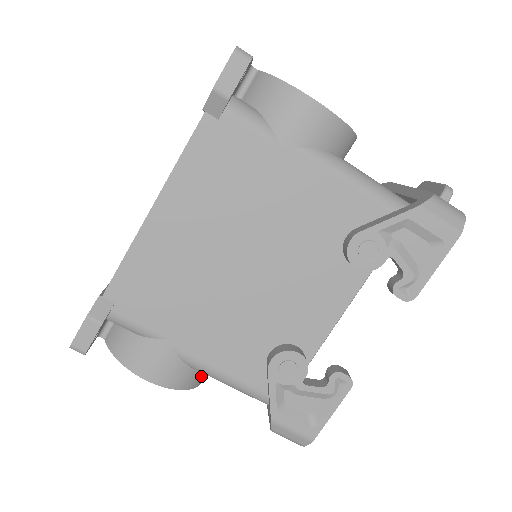
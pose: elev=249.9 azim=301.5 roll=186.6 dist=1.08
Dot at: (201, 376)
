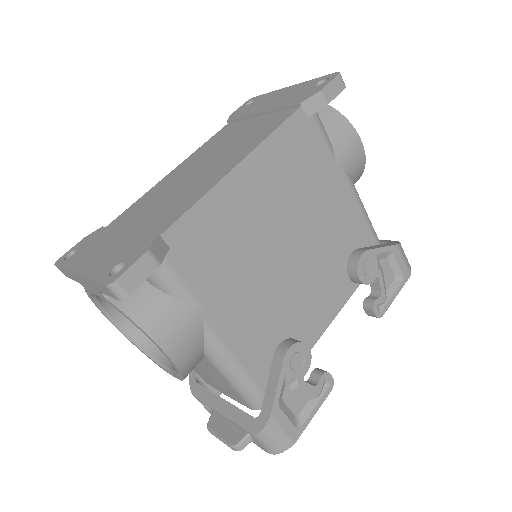
Dot at: occluded
